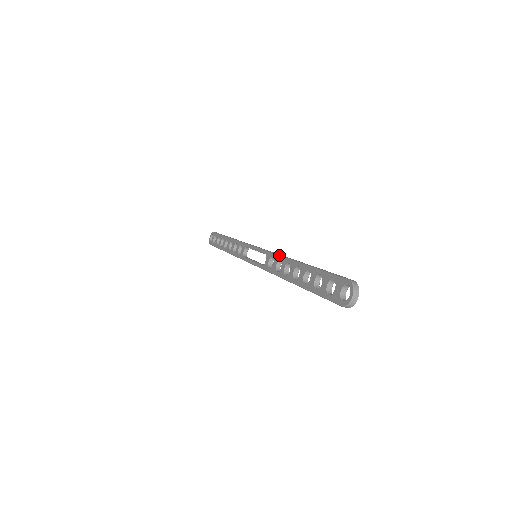
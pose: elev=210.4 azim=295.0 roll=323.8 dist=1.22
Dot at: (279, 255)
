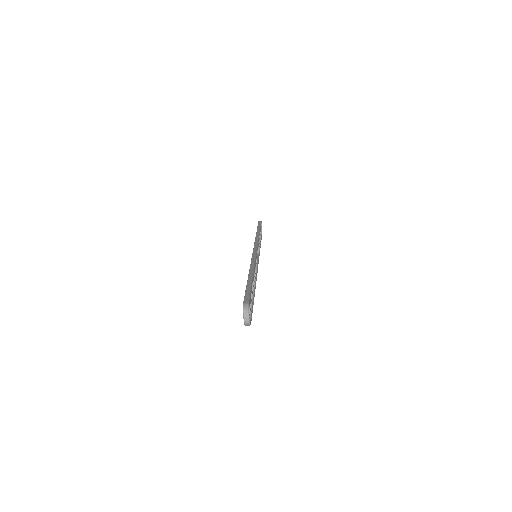
Dot at: occluded
